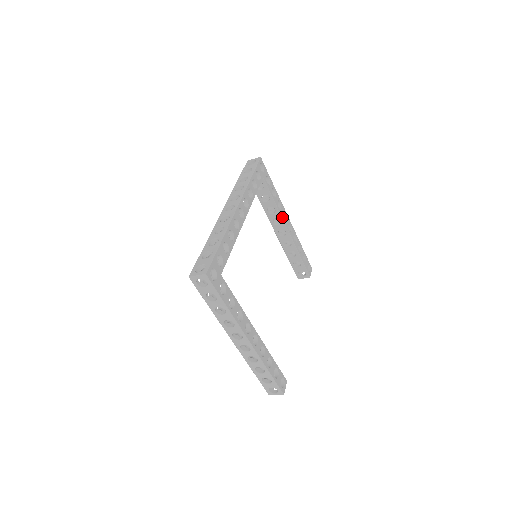
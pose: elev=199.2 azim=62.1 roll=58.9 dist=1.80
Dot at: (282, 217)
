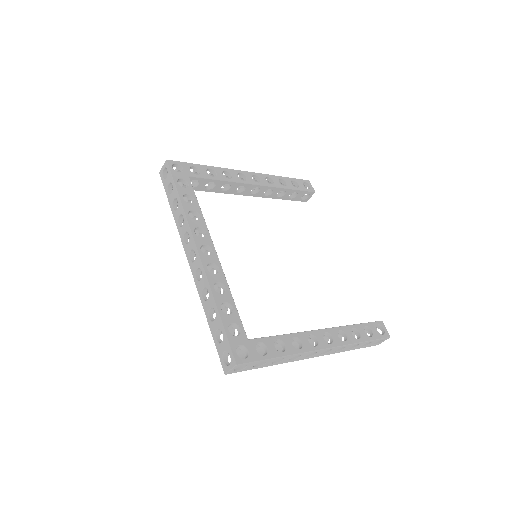
Dot at: (241, 182)
